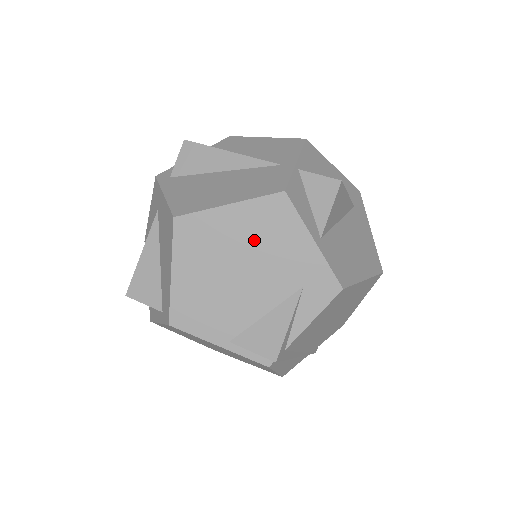
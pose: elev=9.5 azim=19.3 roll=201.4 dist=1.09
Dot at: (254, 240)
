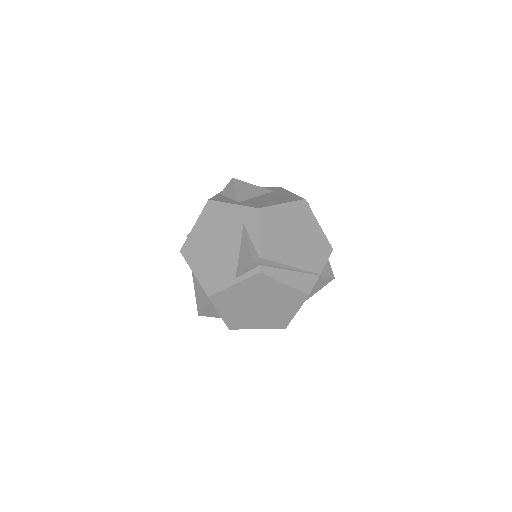
Dot at: (212, 228)
